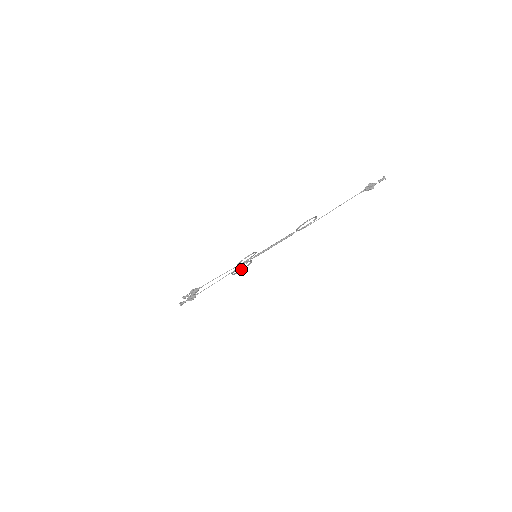
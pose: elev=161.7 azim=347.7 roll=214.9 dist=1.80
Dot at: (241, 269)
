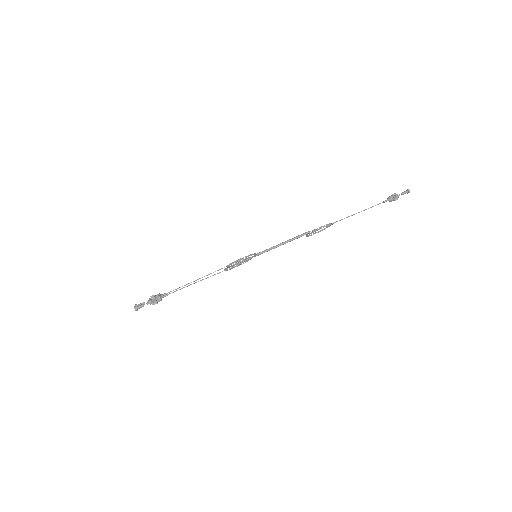
Dot at: occluded
